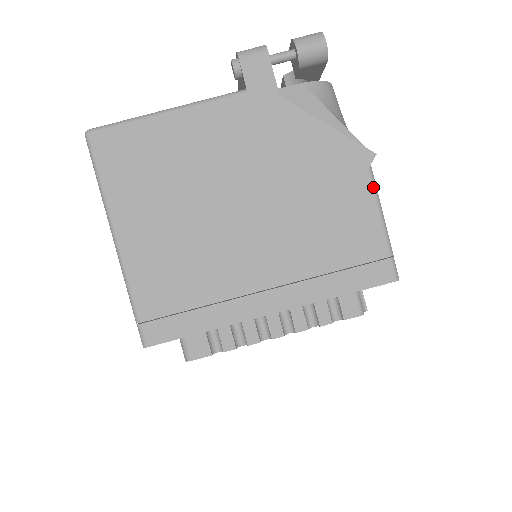
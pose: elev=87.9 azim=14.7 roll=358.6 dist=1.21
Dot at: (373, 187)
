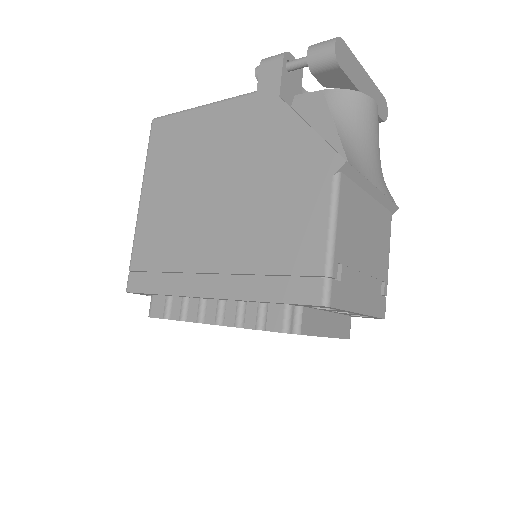
Dot at: (332, 196)
